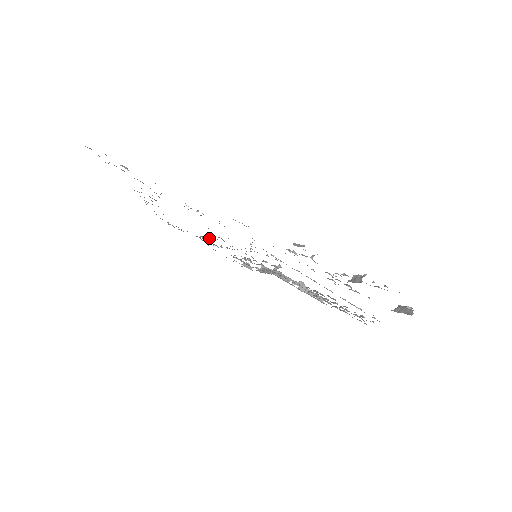
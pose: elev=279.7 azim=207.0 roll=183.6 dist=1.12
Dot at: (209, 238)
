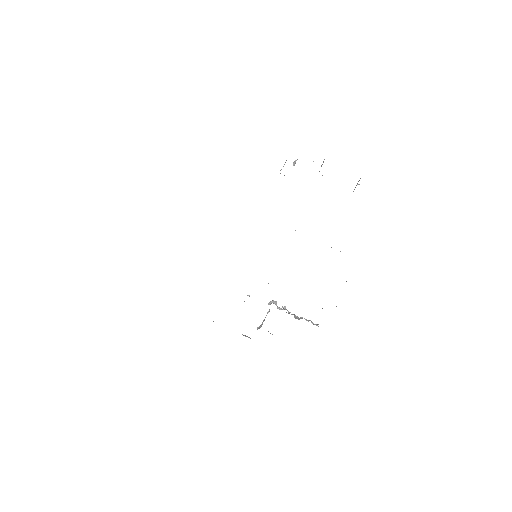
Dot at: occluded
